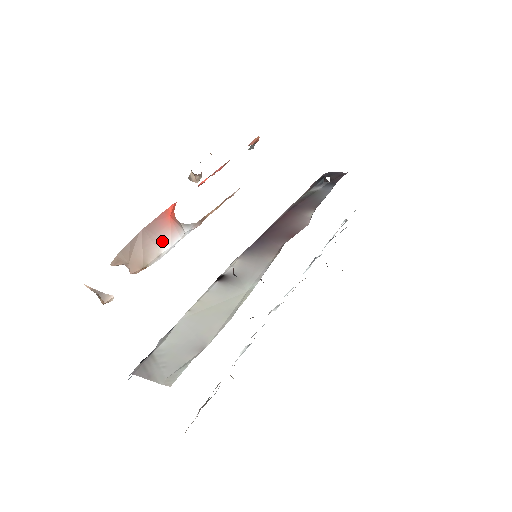
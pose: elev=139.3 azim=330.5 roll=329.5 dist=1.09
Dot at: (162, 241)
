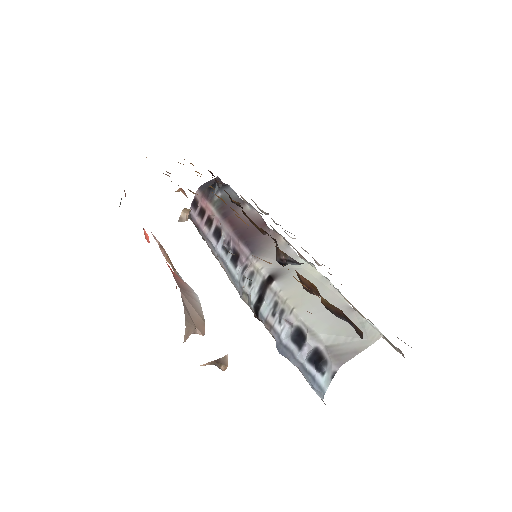
Dot at: (192, 294)
